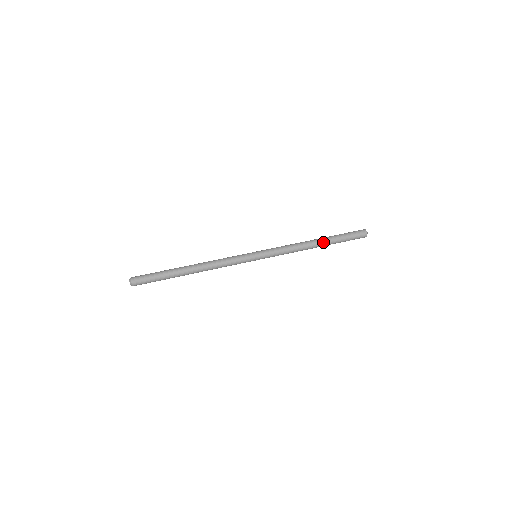
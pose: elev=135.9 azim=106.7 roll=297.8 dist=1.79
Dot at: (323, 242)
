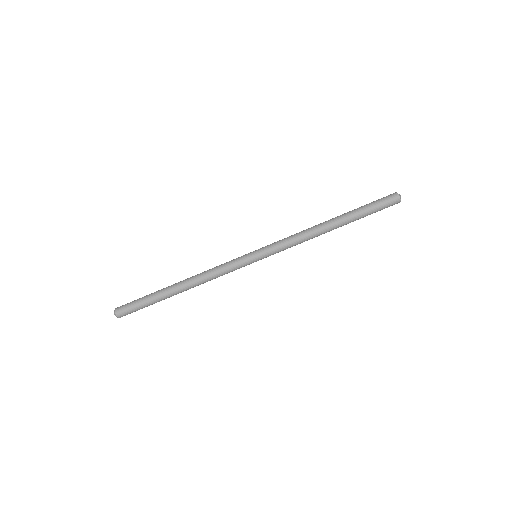
Dot at: (341, 226)
